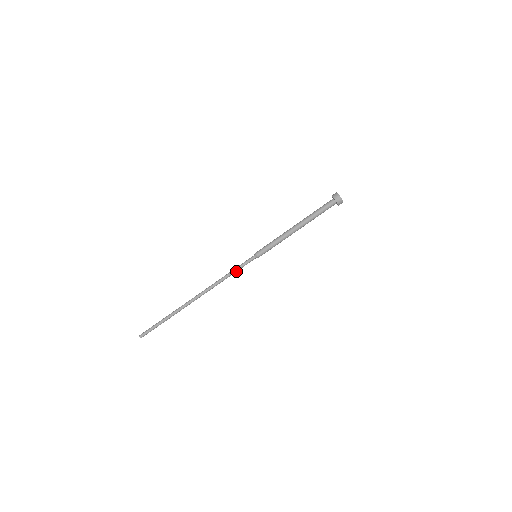
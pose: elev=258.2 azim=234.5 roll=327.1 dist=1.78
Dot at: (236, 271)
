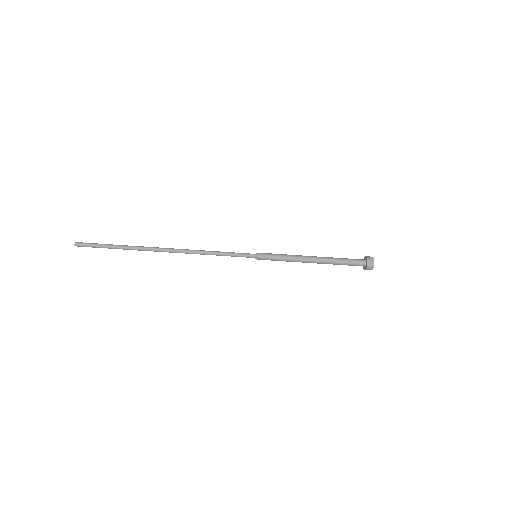
Dot at: occluded
